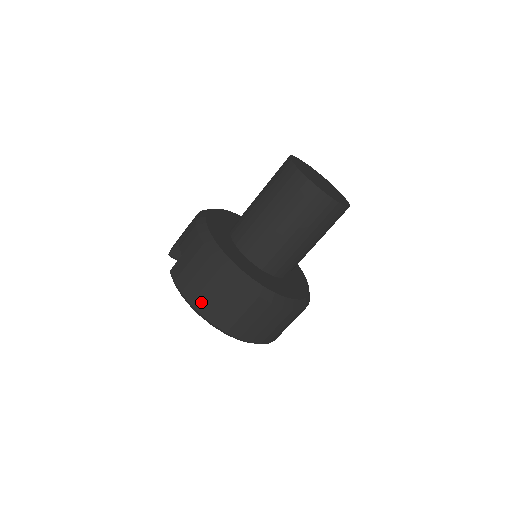
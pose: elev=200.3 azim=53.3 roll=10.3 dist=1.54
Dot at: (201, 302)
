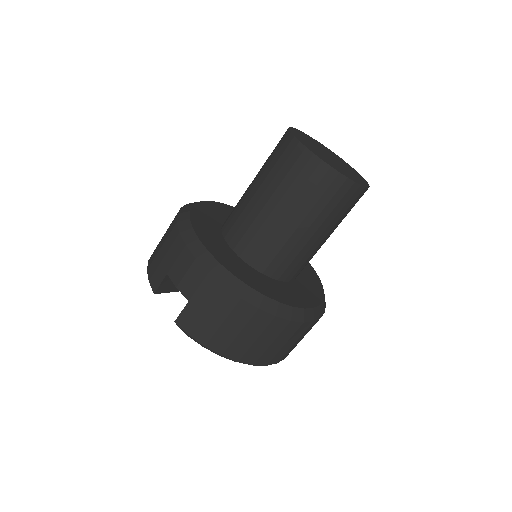
Dot at: (236, 350)
